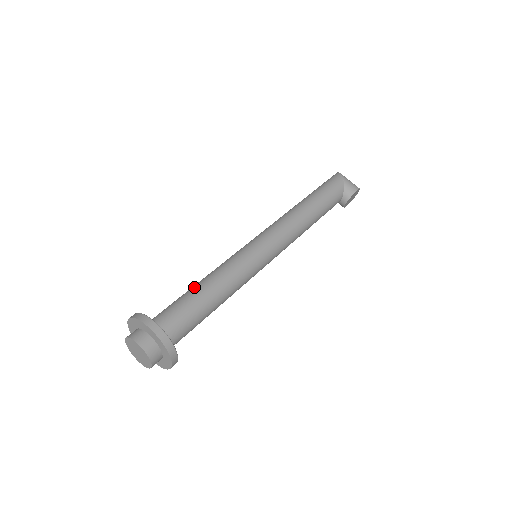
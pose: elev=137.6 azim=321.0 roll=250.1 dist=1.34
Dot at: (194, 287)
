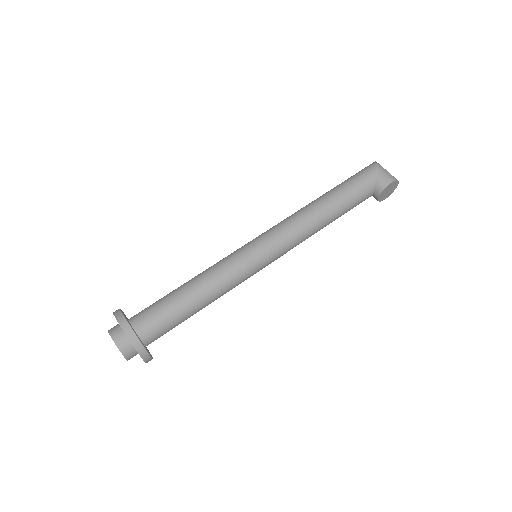
Dot at: (180, 286)
